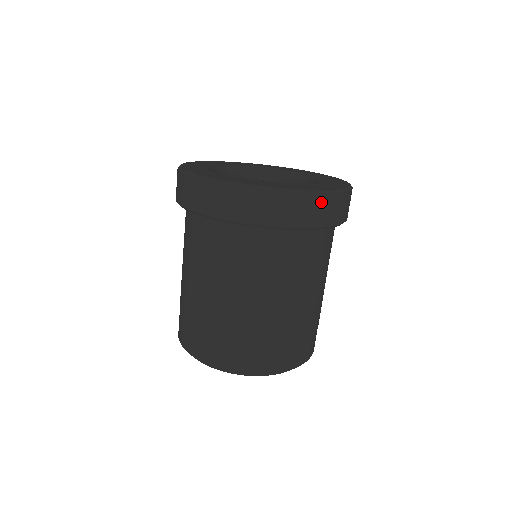
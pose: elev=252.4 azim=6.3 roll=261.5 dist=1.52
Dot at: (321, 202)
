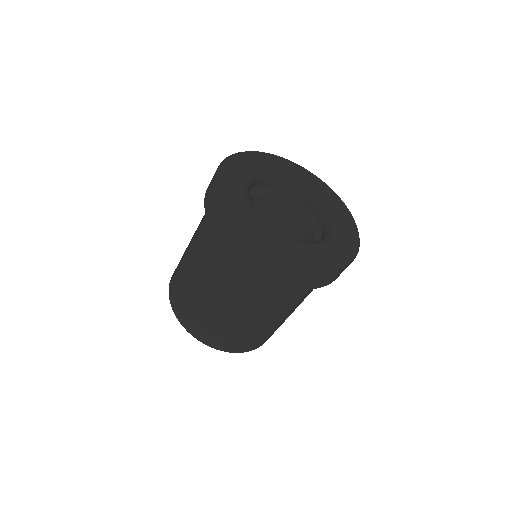
Dot at: (329, 275)
